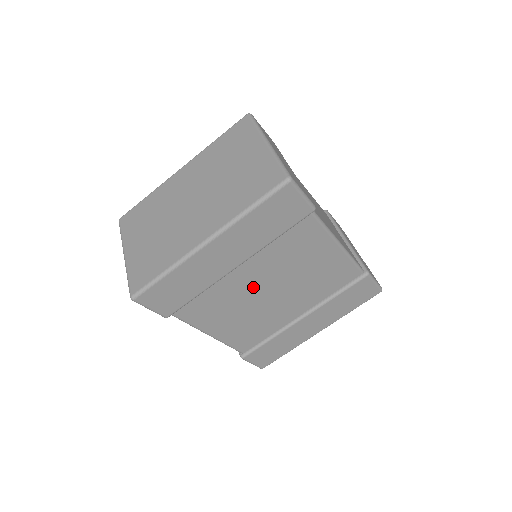
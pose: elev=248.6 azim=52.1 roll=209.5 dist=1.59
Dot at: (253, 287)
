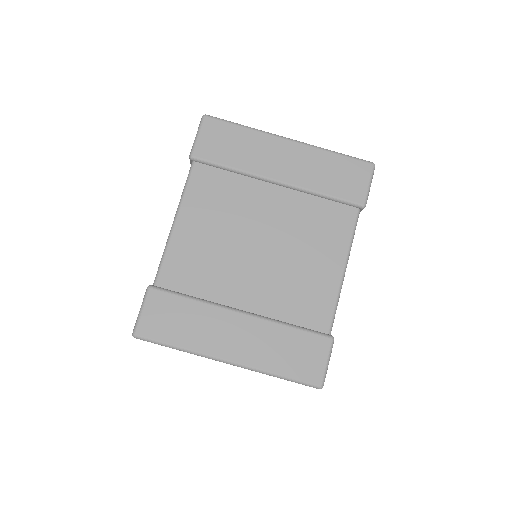
Dot at: (258, 219)
